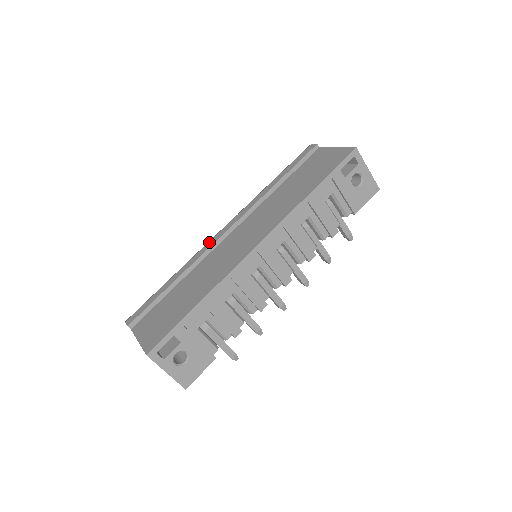
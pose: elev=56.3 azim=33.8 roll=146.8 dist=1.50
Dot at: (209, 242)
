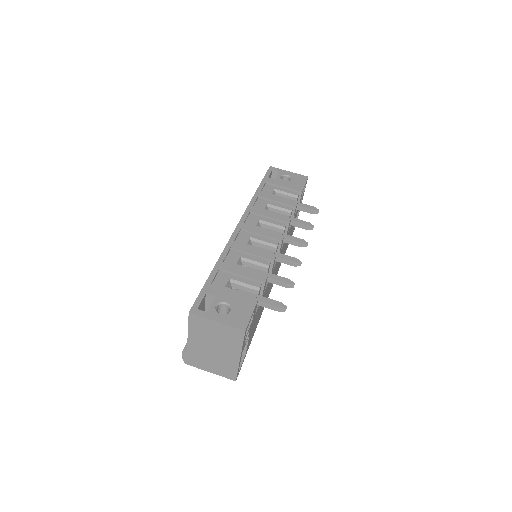
Dot at: occluded
